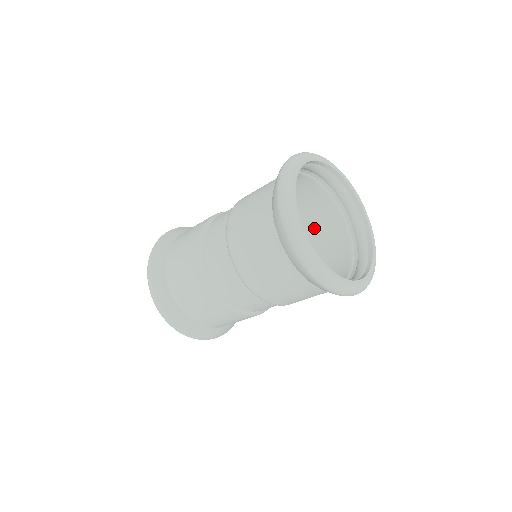
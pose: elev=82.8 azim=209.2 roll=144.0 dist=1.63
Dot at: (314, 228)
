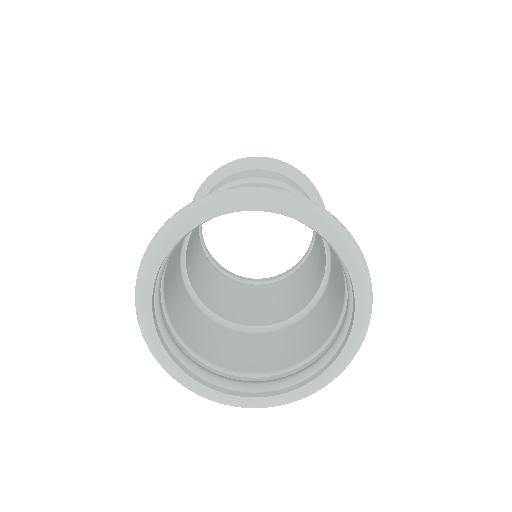
Dot at: occluded
